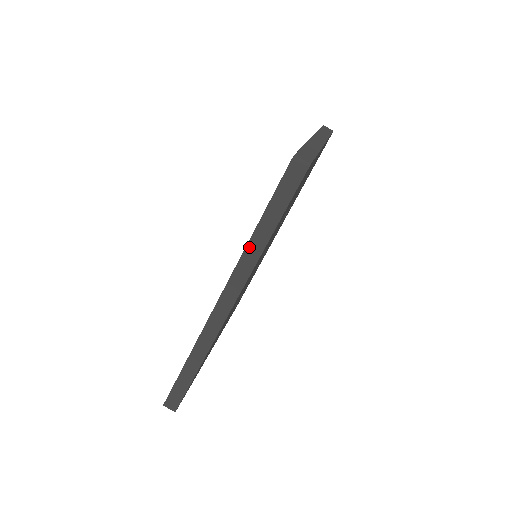
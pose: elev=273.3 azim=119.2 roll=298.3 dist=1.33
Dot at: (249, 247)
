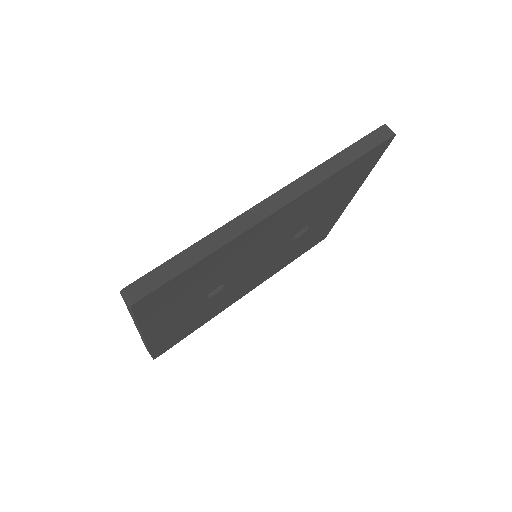
Dot at: (325, 164)
